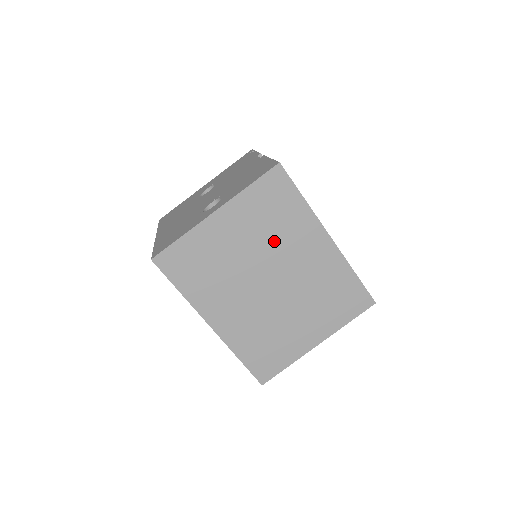
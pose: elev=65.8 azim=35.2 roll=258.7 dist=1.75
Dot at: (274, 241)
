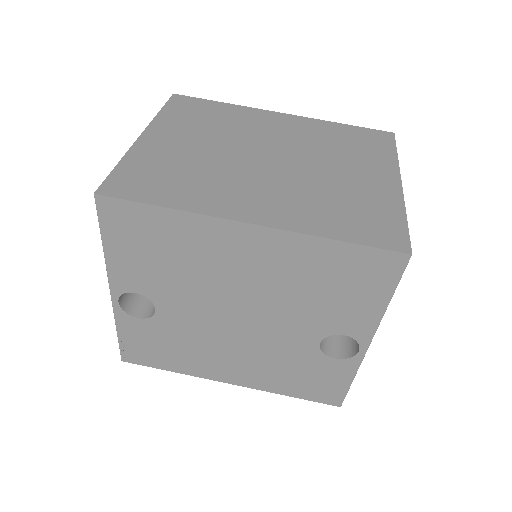
Dot at: (231, 132)
